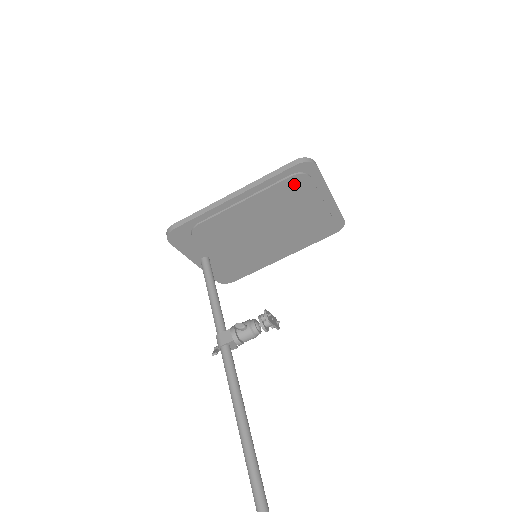
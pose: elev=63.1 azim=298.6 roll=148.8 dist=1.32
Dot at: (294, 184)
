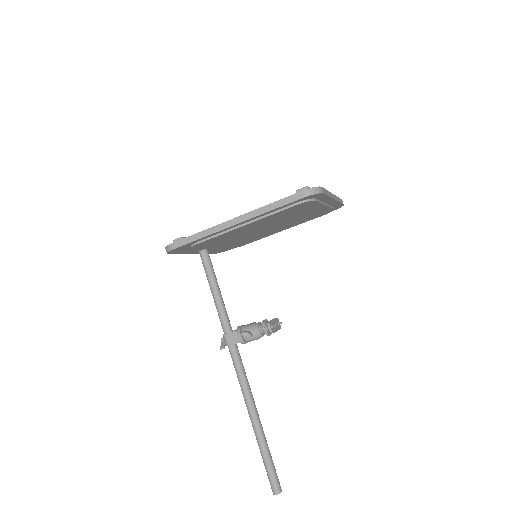
Dot at: (298, 207)
